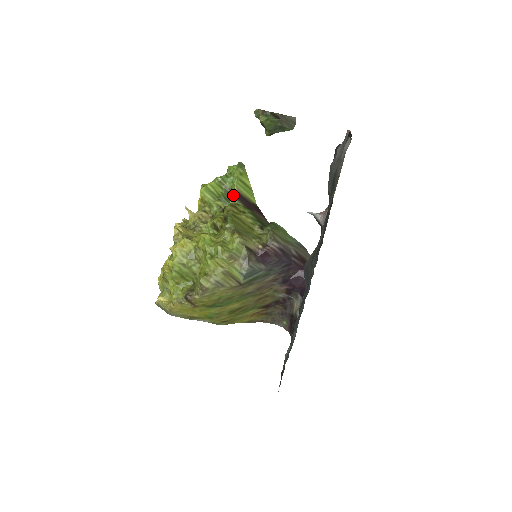
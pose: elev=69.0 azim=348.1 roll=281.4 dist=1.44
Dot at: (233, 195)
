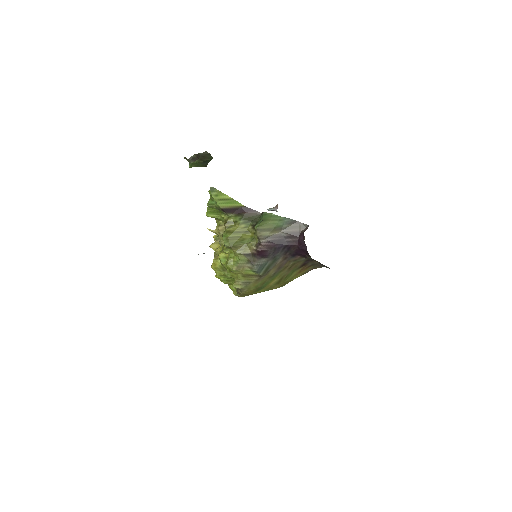
Dot at: (223, 212)
